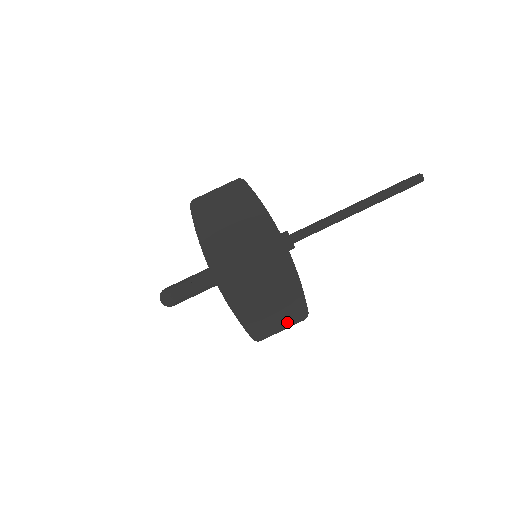
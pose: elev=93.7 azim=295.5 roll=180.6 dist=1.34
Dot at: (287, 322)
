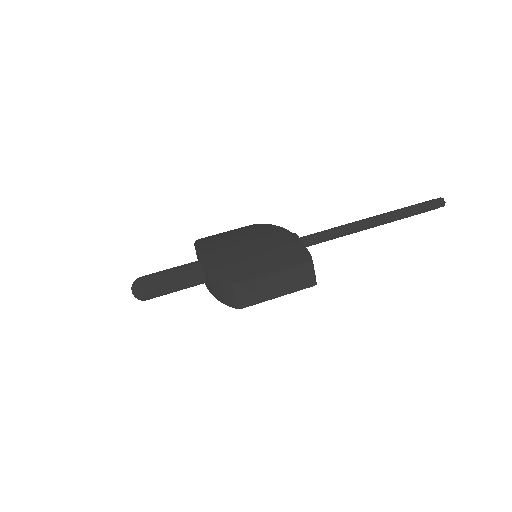
Dot at: (281, 267)
